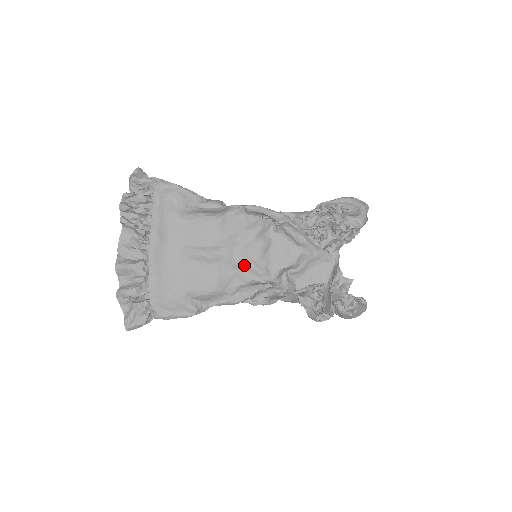
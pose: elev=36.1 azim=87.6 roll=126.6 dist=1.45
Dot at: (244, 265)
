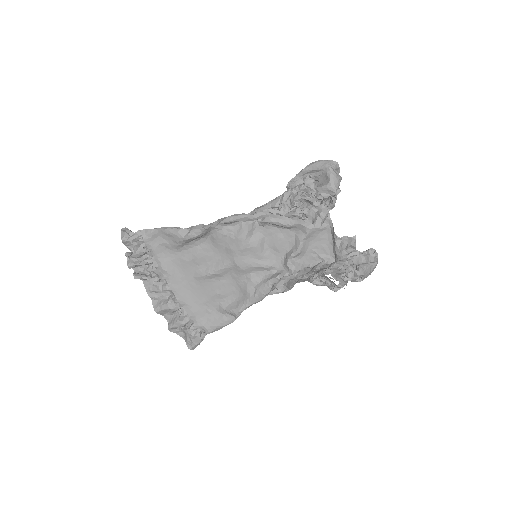
Dot at: (250, 268)
